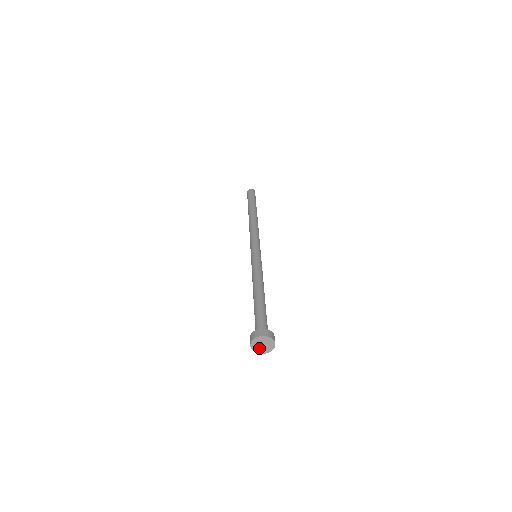
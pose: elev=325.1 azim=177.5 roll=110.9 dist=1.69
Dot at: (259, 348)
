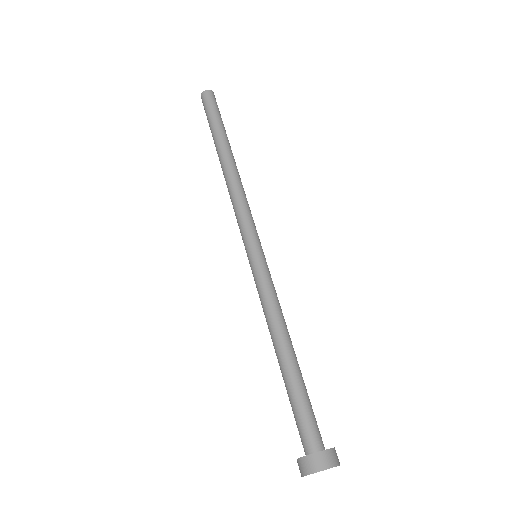
Dot at: occluded
